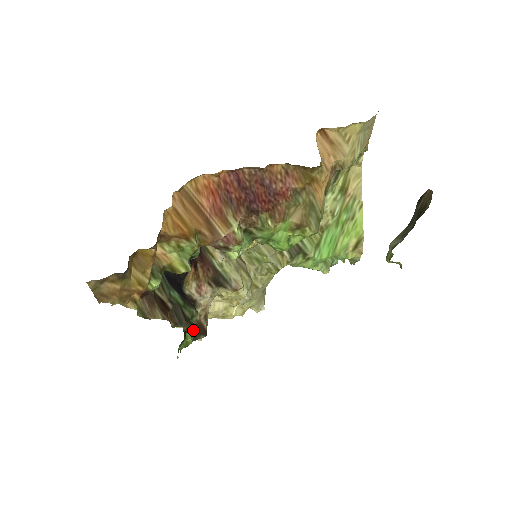
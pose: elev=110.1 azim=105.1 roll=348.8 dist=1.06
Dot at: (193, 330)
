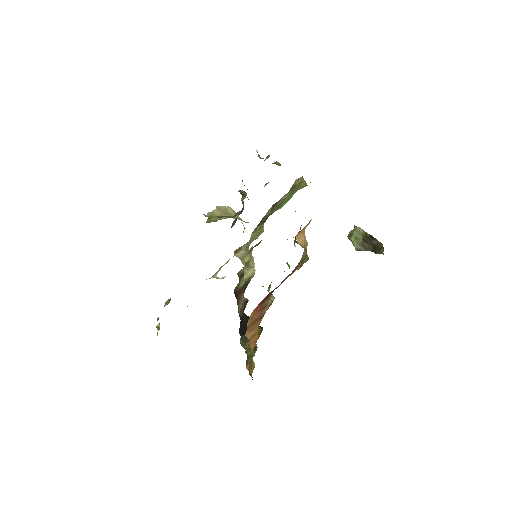
Dot at: occluded
